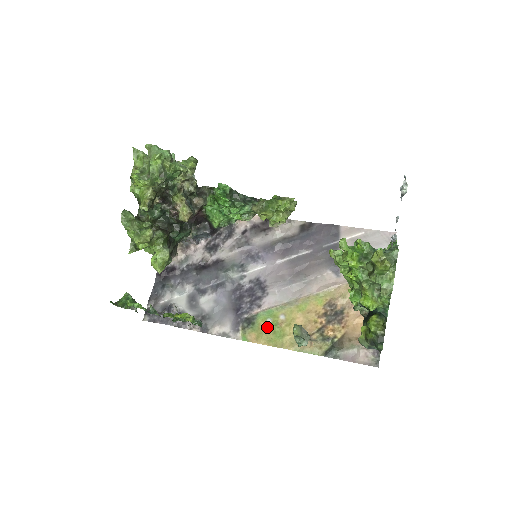
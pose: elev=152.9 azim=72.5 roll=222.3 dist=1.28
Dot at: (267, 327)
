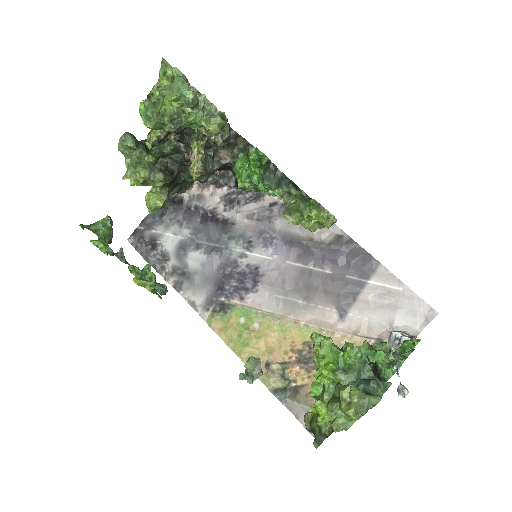
Dot at: (236, 325)
